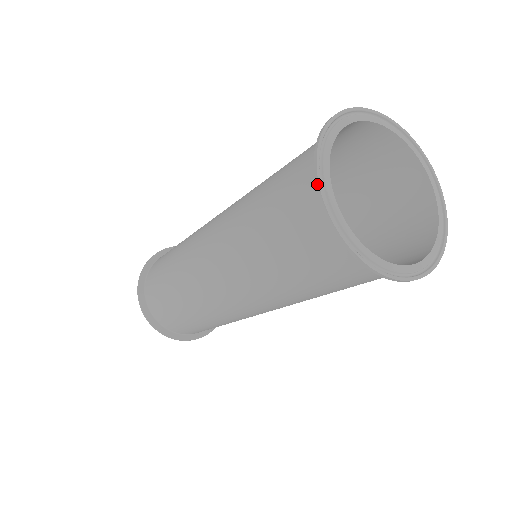
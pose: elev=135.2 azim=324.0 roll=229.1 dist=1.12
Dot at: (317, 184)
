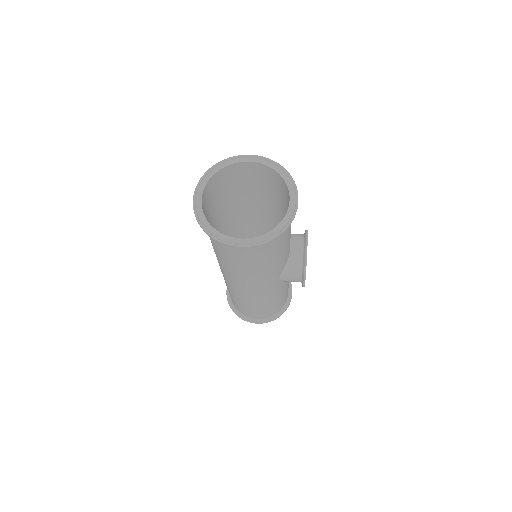
Dot at: (207, 171)
